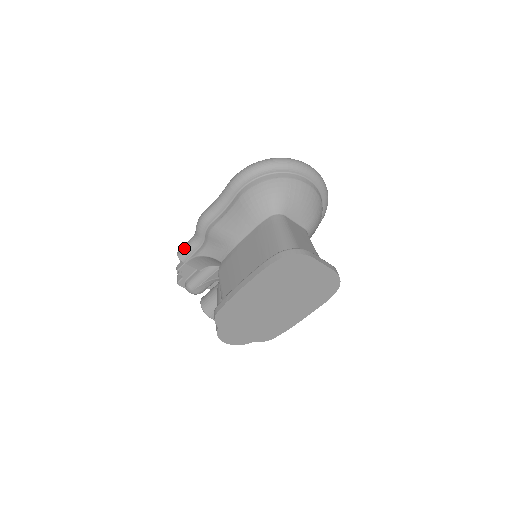
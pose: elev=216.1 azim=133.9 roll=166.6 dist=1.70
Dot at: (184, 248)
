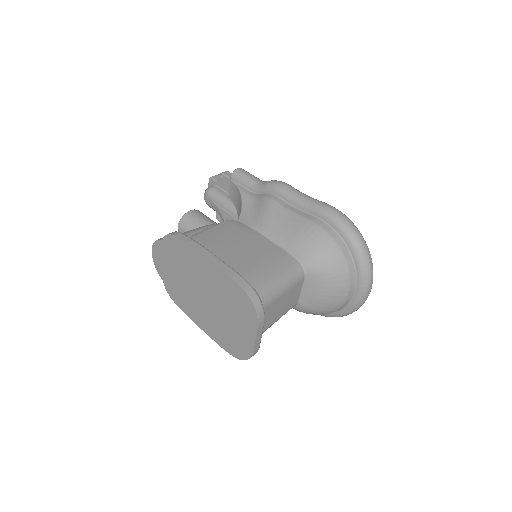
Dot at: (246, 174)
